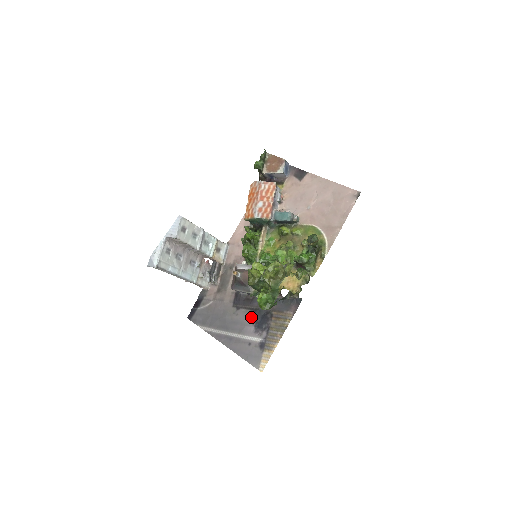
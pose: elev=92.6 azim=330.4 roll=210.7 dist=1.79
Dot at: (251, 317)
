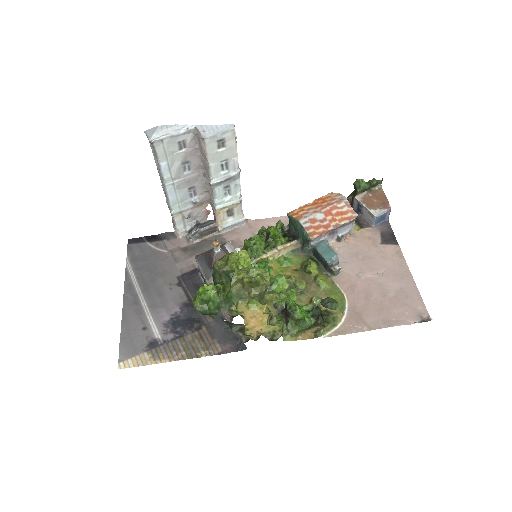
Dot at: (179, 306)
